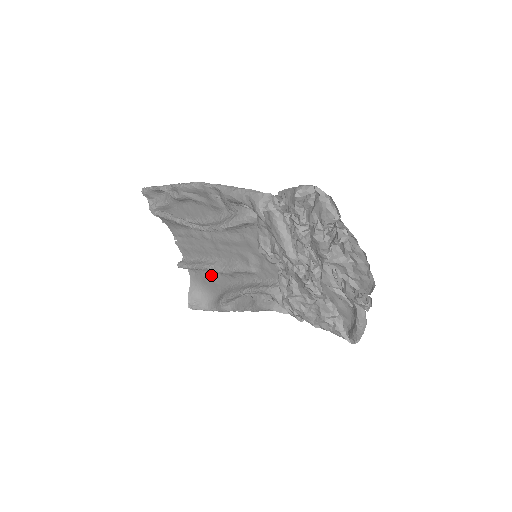
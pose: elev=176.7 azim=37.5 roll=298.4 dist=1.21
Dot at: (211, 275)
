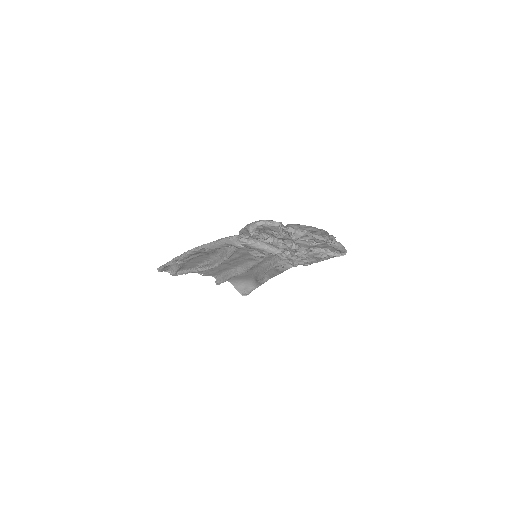
Dot at: (240, 274)
